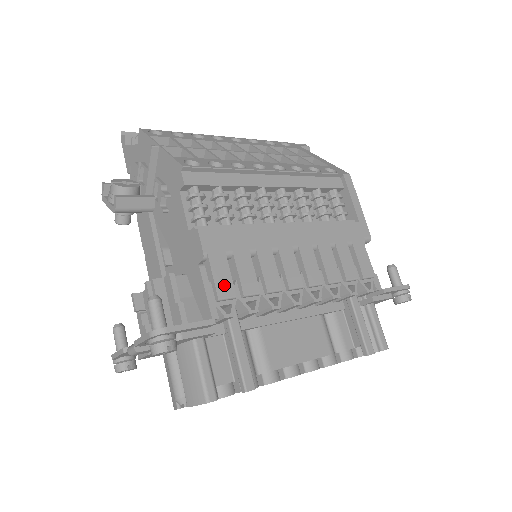
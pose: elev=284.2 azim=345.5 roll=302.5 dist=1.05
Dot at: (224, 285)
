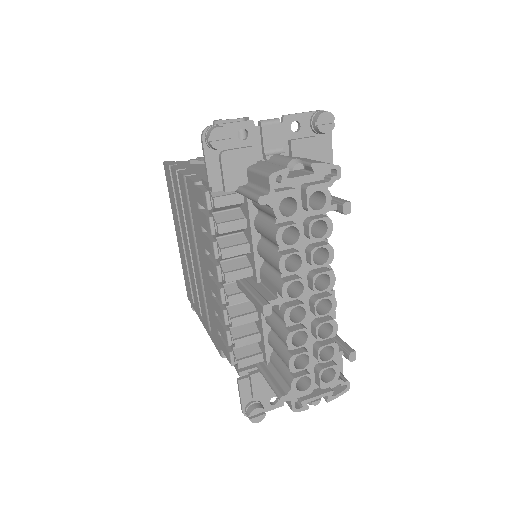
Dot at: occluded
